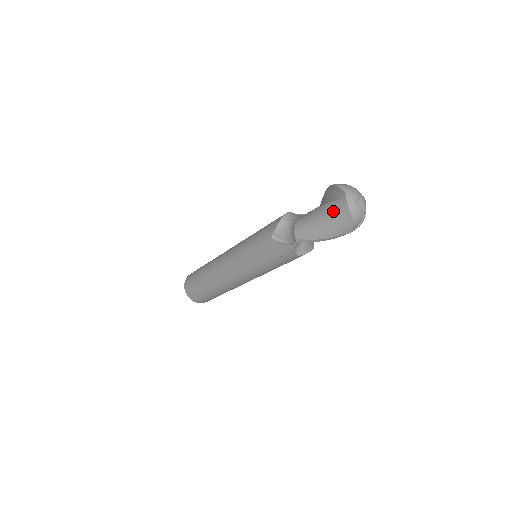
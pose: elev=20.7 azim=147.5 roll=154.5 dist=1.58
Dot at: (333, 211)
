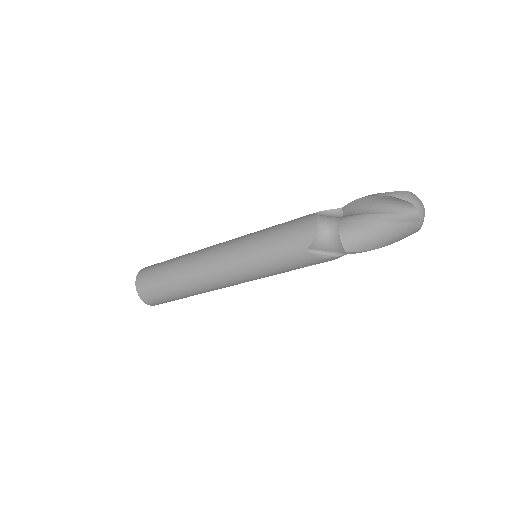
Dot at: (398, 225)
